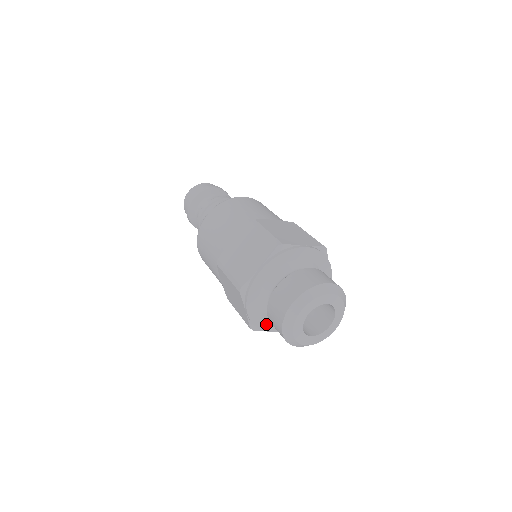
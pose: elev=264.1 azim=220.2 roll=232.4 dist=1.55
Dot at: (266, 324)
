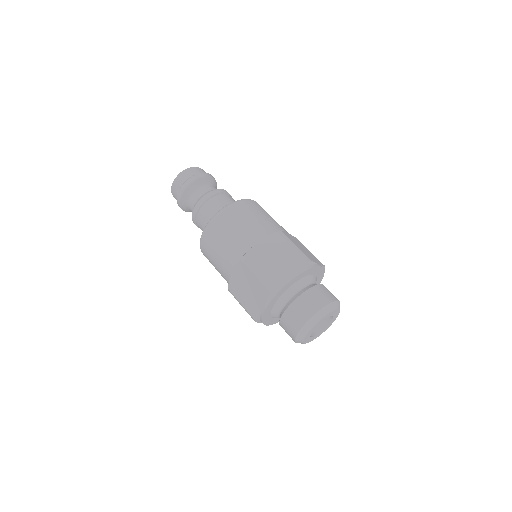
Dot at: (267, 319)
